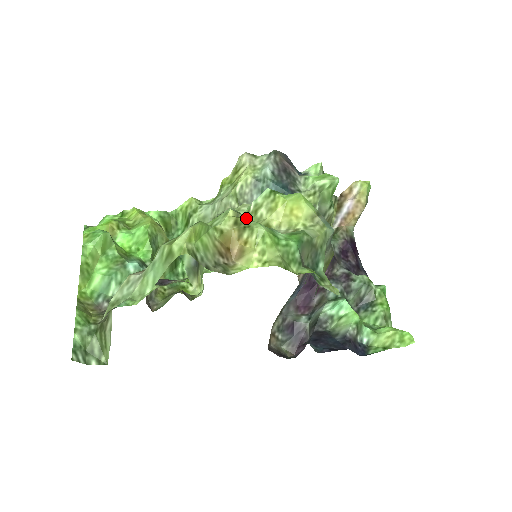
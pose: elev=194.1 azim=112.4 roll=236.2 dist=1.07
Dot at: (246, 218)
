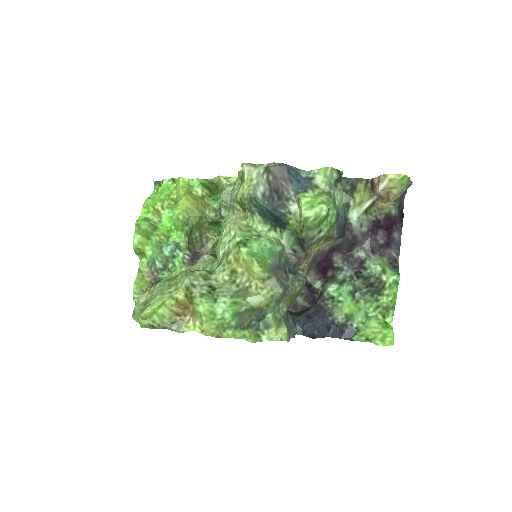
Dot at: (193, 294)
